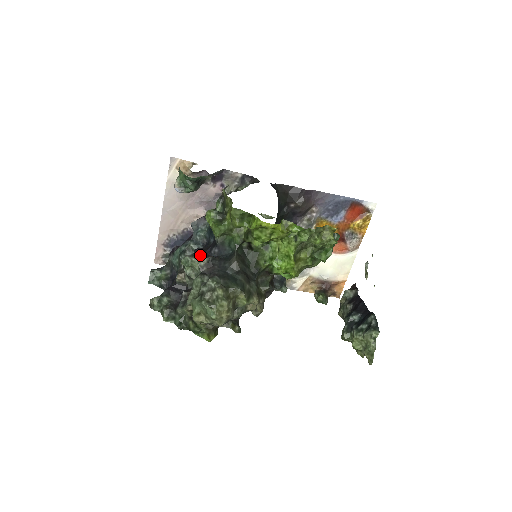
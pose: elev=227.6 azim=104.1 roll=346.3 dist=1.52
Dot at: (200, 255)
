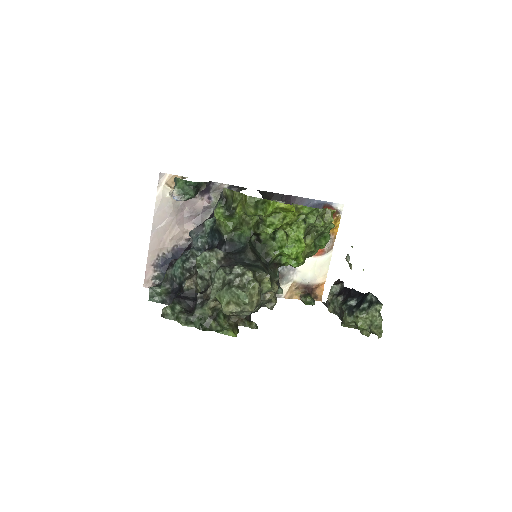
Dot at: (217, 249)
